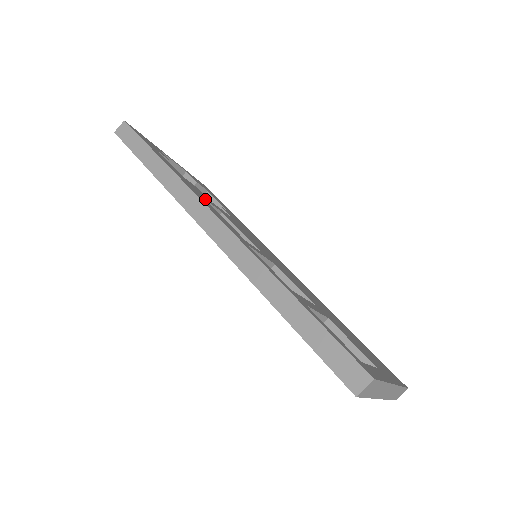
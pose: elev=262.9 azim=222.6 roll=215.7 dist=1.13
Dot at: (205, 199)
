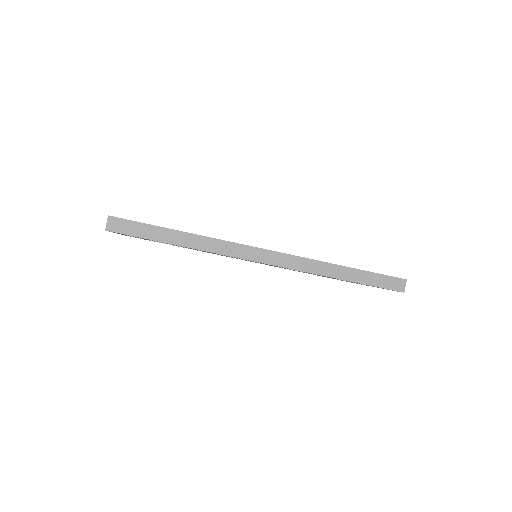
Dot at: occluded
